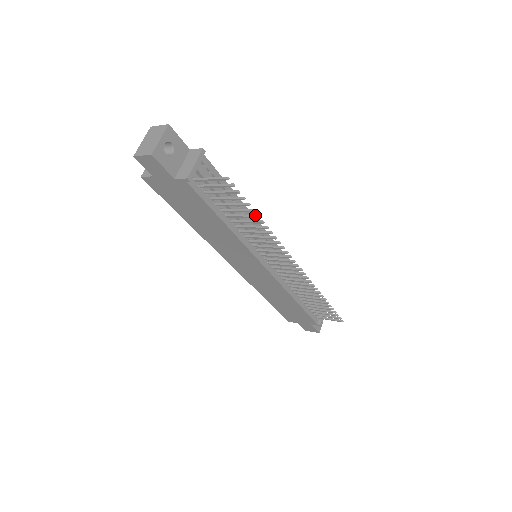
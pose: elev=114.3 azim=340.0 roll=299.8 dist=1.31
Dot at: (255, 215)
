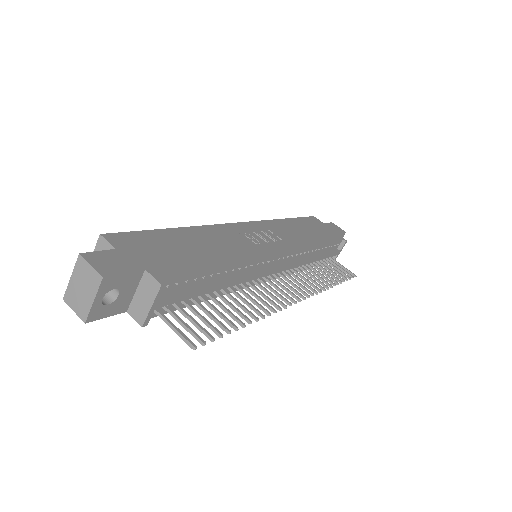
Dot at: (239, 323)
